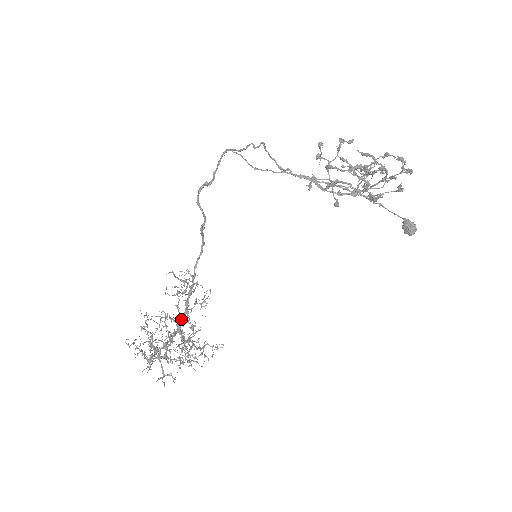
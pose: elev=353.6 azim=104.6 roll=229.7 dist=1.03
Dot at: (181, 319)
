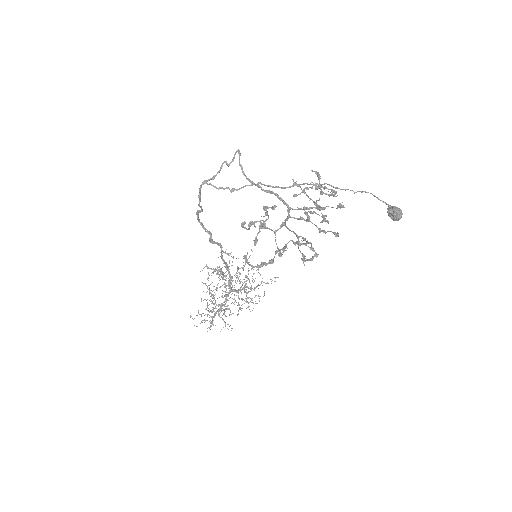
Dot at: (230, 284)
